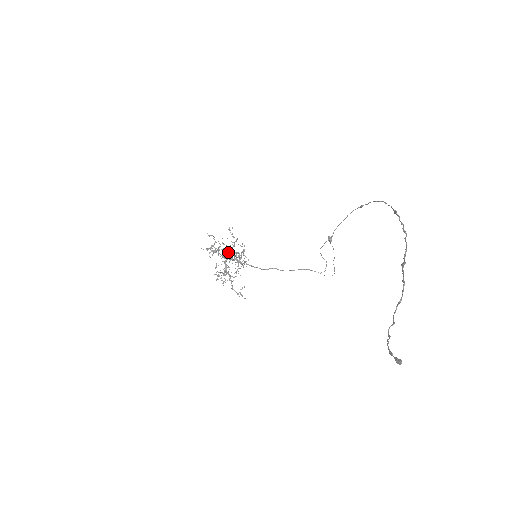
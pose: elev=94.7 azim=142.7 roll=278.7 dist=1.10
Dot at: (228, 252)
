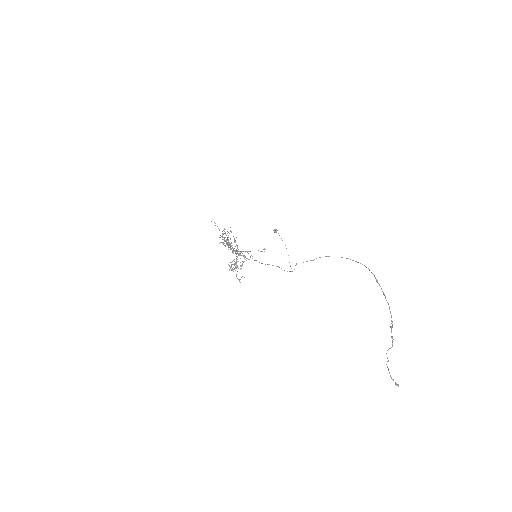
Dot at: (230, 243)
